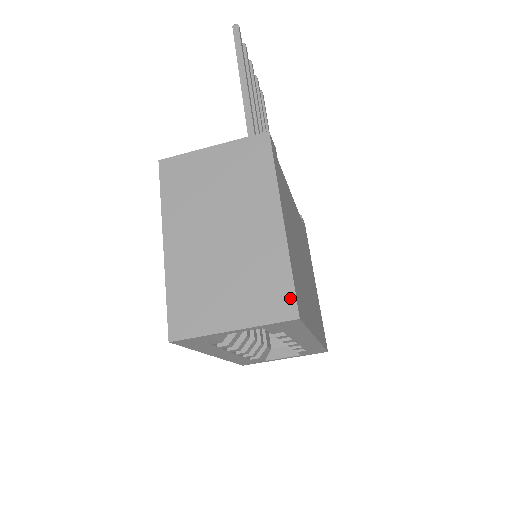
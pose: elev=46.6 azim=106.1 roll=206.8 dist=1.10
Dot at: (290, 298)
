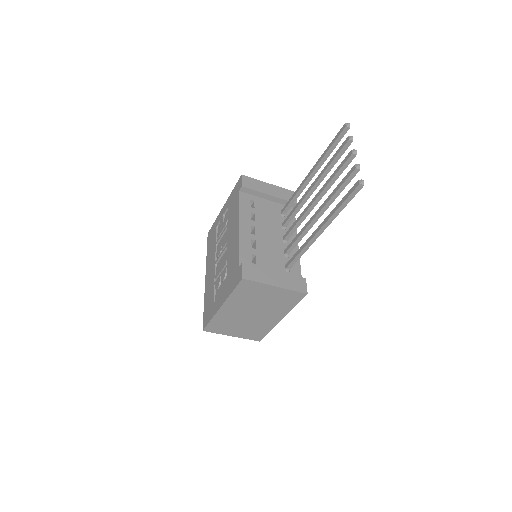
Dot at: (261, 337)
